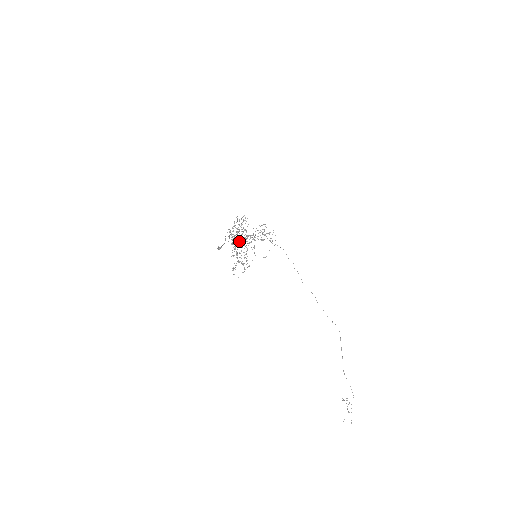
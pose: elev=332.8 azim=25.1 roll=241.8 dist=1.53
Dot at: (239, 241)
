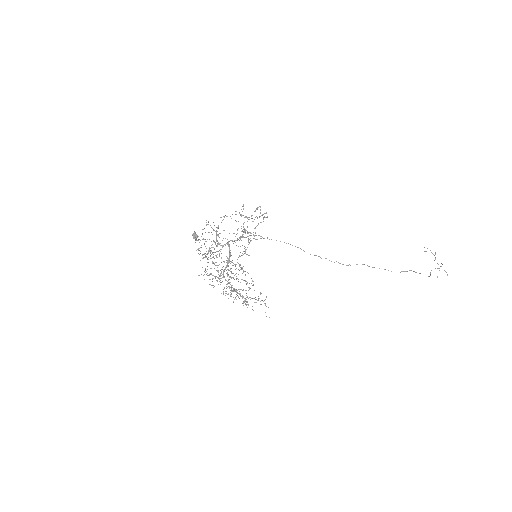
Dot at: occluded
